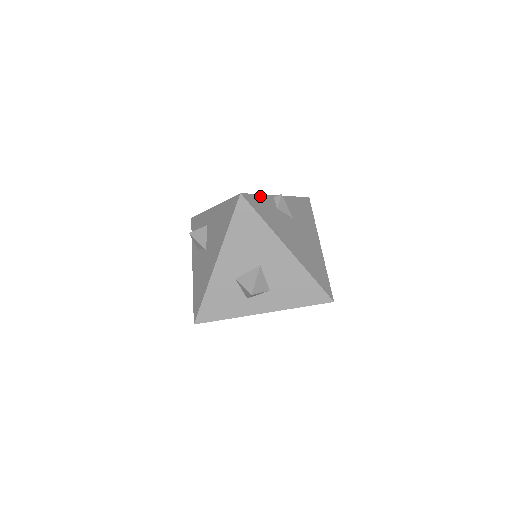
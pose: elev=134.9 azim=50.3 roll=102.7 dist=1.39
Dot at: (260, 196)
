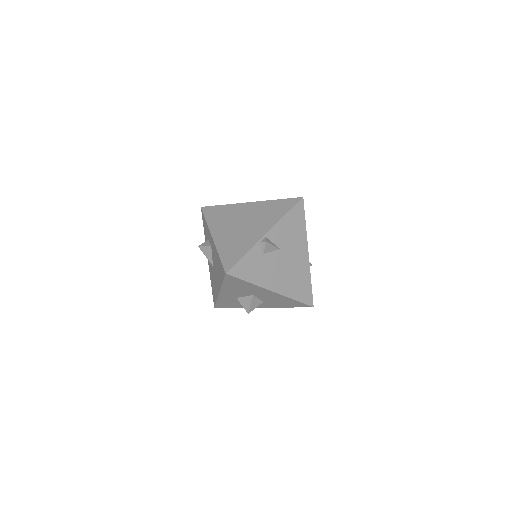
Dot at: (245, 256)
